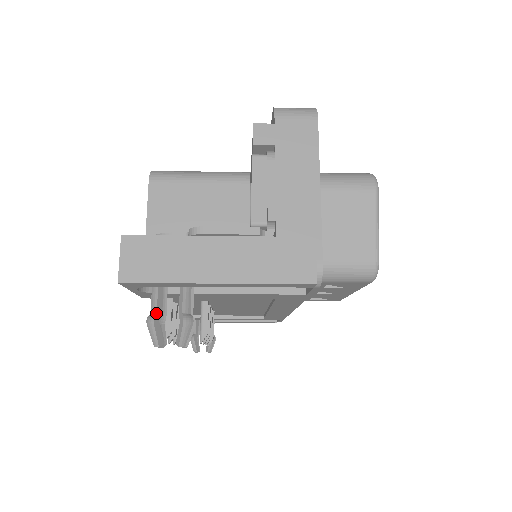
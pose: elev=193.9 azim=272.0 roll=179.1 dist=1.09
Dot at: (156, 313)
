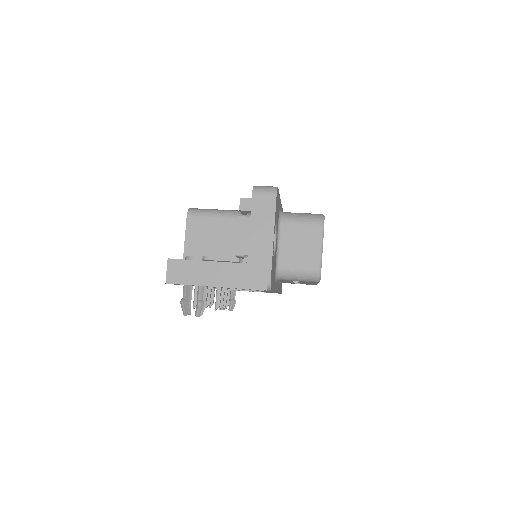
Dot at: (185, 299)
